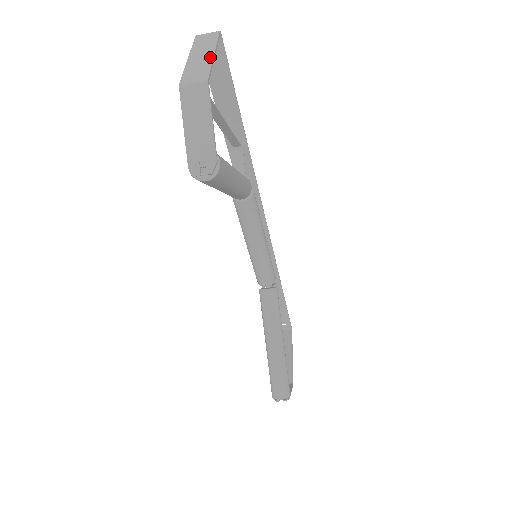
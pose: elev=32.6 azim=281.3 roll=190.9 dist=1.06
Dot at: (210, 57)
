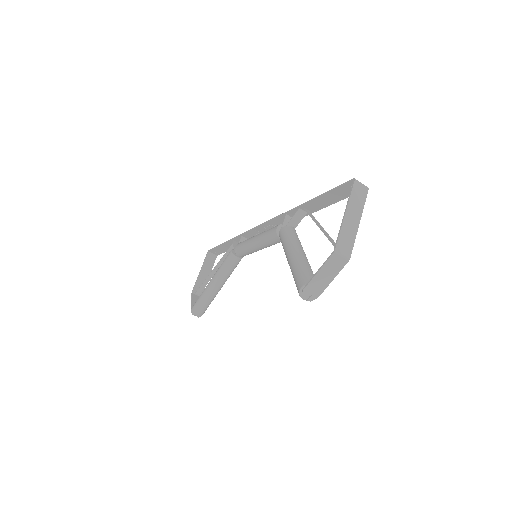
Dot at: (357, 227)
